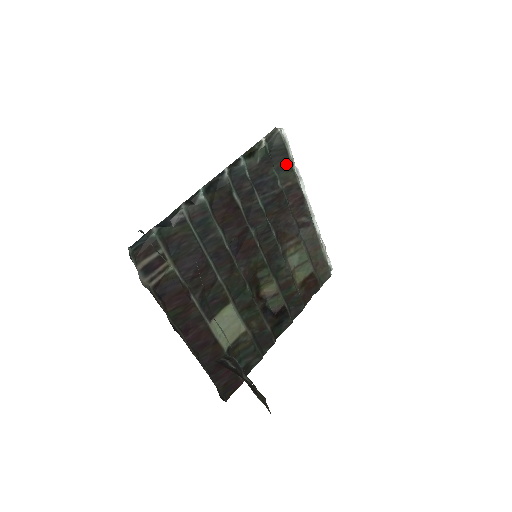
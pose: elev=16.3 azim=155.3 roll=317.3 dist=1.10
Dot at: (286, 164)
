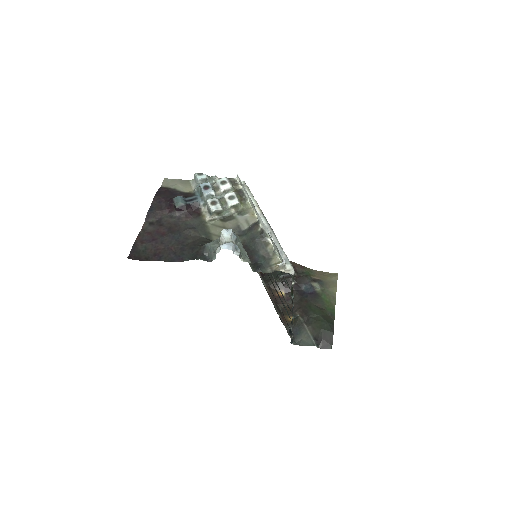
Dot at: occluded
